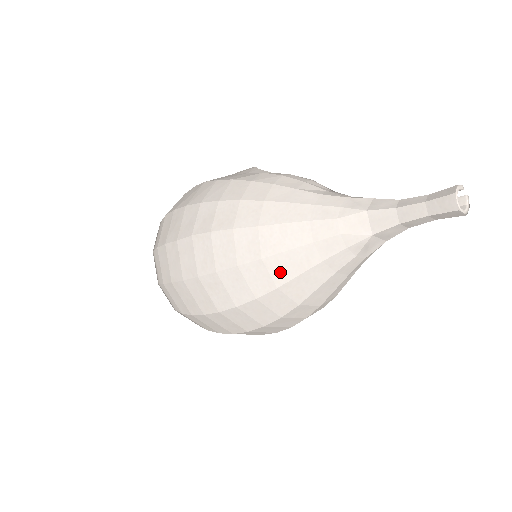
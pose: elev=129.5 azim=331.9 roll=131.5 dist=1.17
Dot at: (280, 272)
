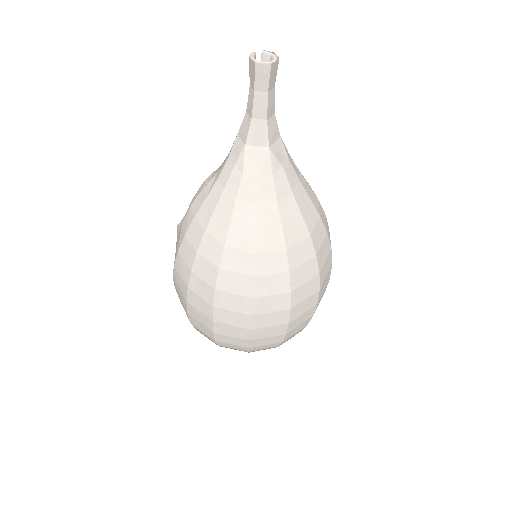
Dot at: (273, 242)
